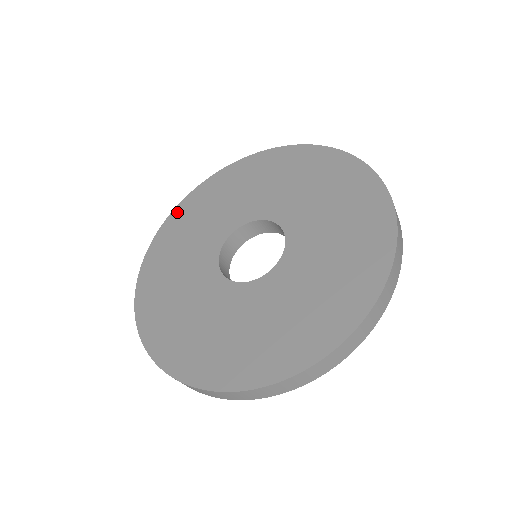
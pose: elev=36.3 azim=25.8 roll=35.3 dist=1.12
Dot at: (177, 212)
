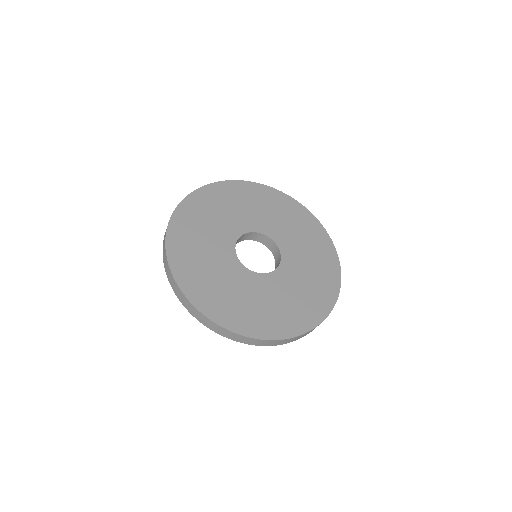
Dot at: (172, 246)
